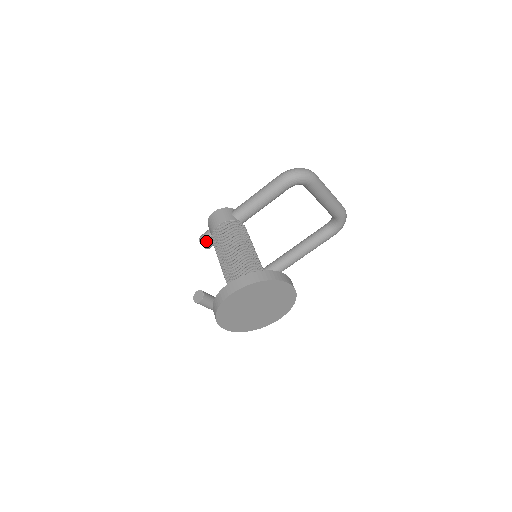
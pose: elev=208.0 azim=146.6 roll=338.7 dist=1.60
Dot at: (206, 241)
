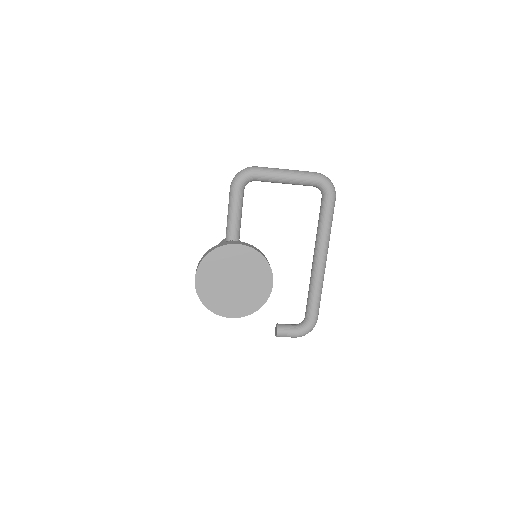
Dot at: occluded
